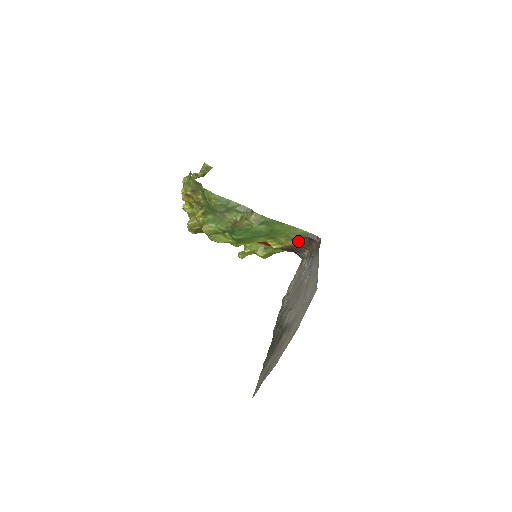
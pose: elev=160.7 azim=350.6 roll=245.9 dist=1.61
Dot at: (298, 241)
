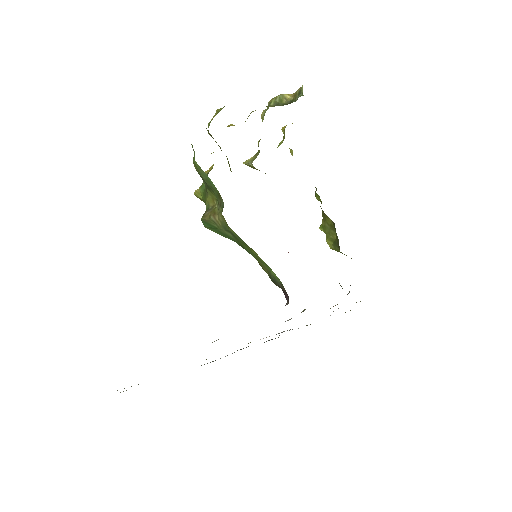
Dot at: (273, 281)
